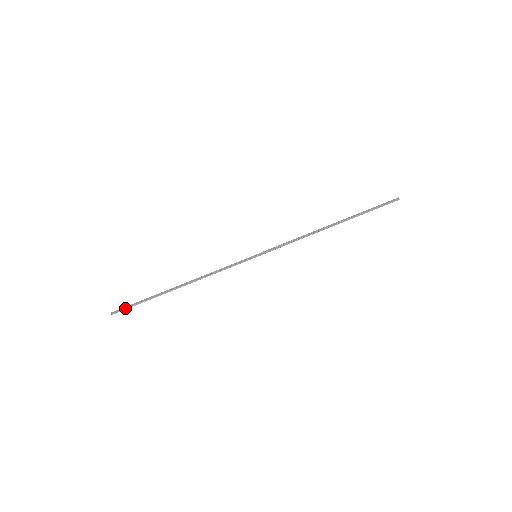
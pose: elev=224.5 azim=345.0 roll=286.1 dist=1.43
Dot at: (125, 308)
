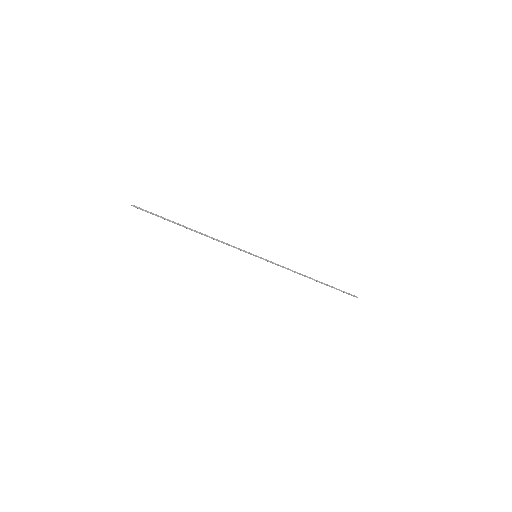
Dot at: (146, 210)
